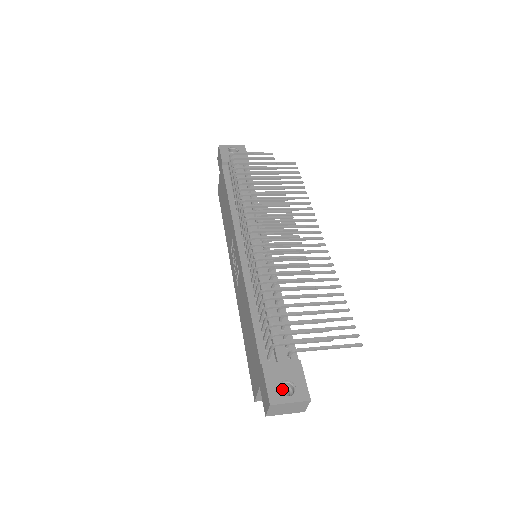
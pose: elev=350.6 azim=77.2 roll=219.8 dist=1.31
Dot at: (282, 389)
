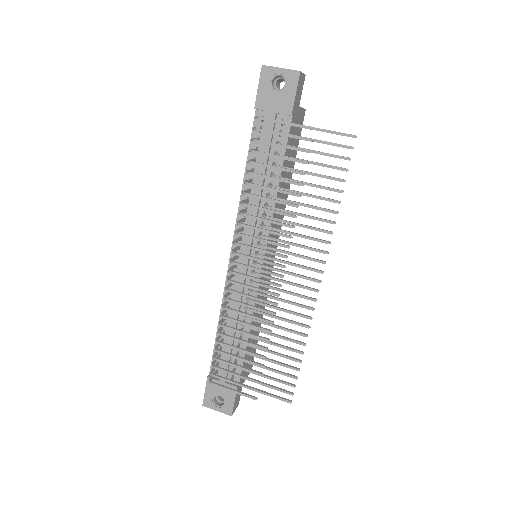
Dot at: occluded
